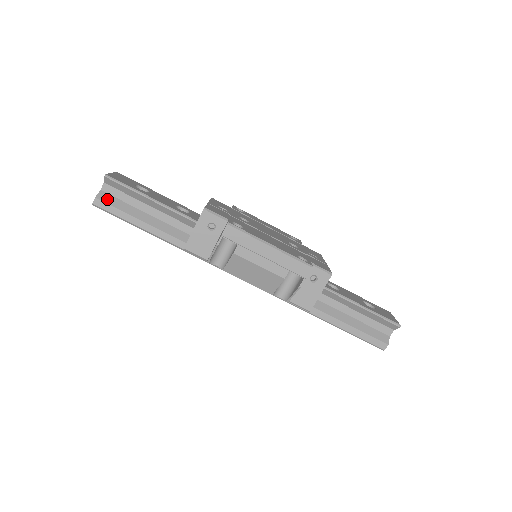
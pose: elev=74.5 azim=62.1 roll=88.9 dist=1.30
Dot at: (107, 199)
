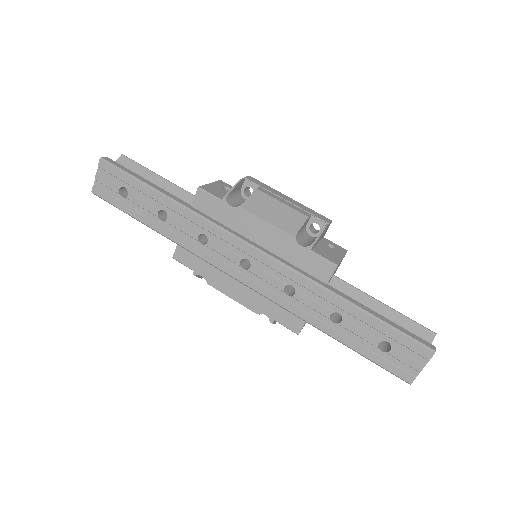
Dot at: occluded
